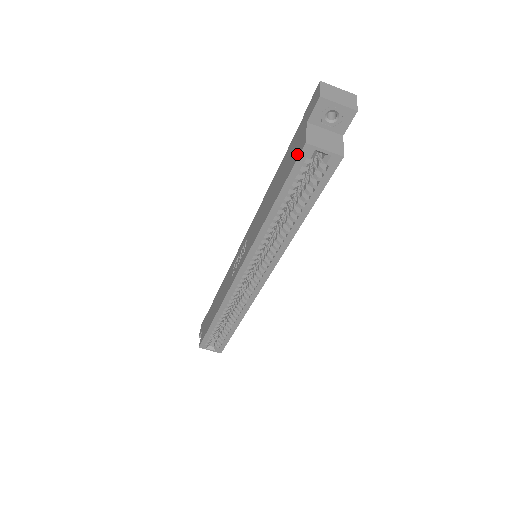
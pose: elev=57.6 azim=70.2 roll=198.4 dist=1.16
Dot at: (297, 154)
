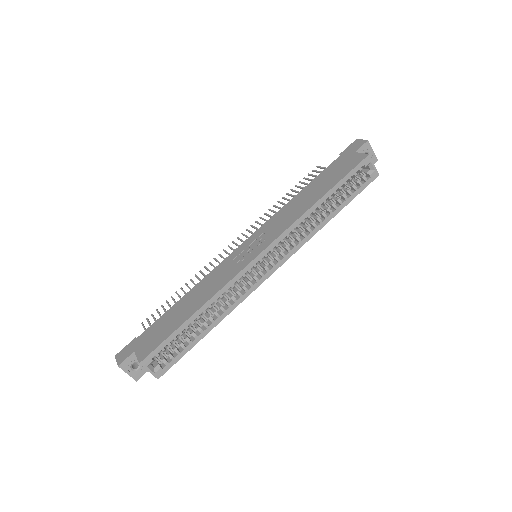
Dot at: (357, 162)
